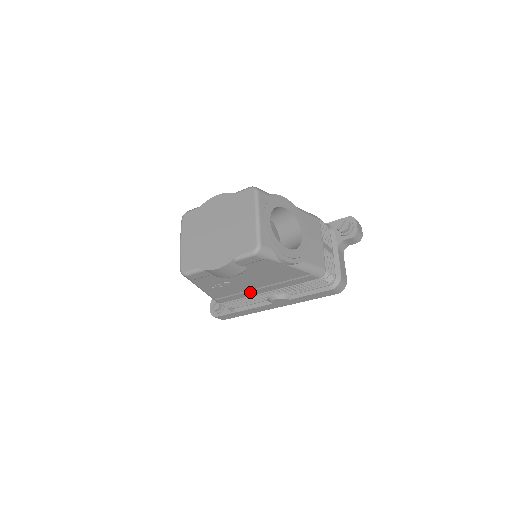
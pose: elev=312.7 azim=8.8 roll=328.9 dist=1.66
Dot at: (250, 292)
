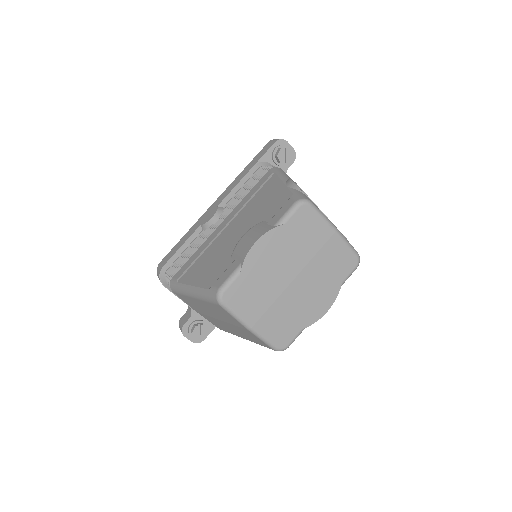
Dot at: occluded
